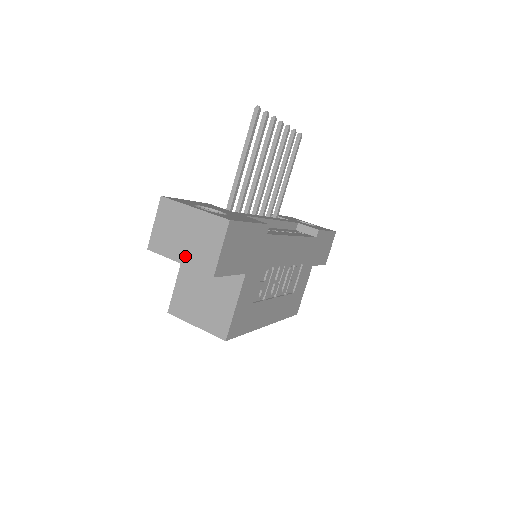
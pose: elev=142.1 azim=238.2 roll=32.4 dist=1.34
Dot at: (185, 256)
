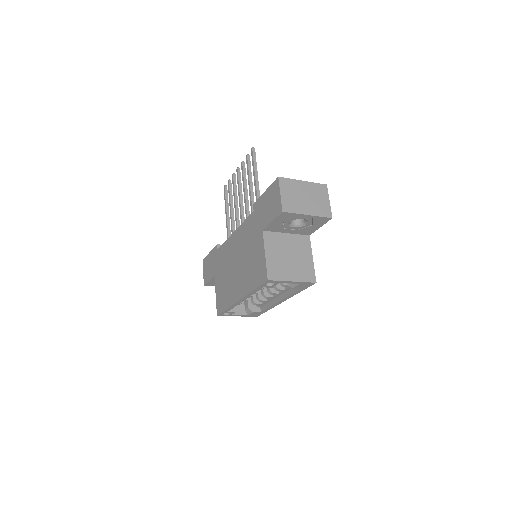
Dot at: (310, 210)
